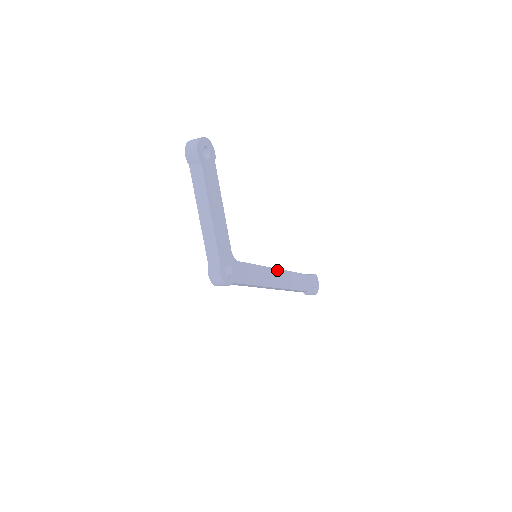
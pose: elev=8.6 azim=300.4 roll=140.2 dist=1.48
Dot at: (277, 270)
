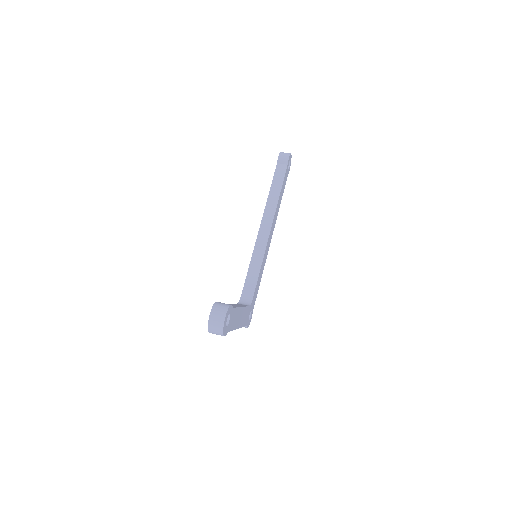
Dot at: (269, 234)
